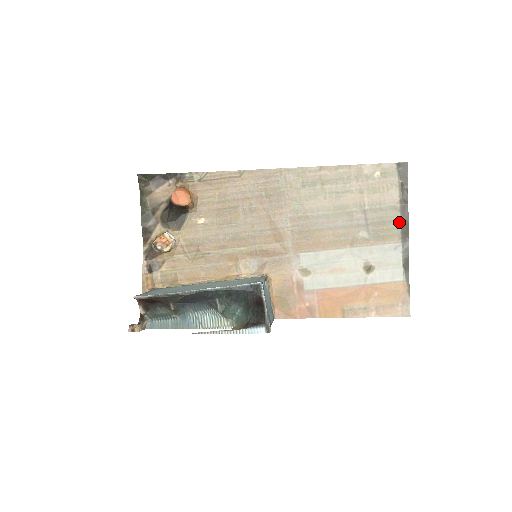
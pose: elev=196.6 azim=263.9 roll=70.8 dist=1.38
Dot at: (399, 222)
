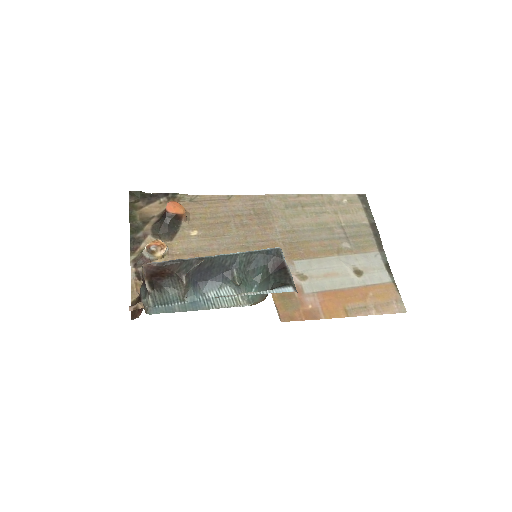
Dot at: (372, 235)
